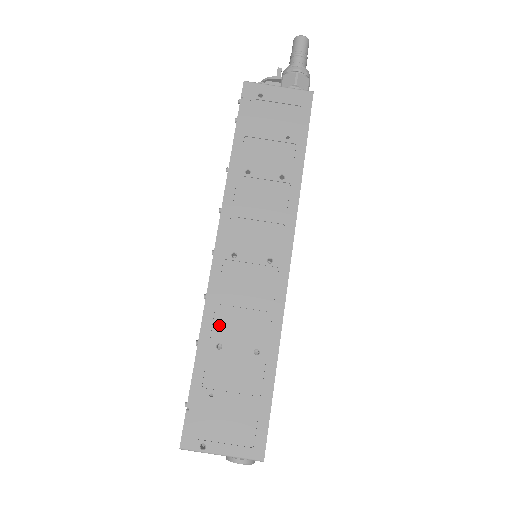
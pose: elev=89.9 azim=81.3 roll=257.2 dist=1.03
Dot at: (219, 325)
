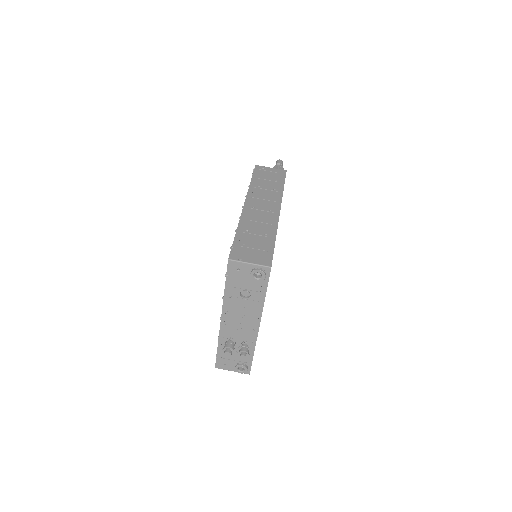
Dot at: (247, 226)
